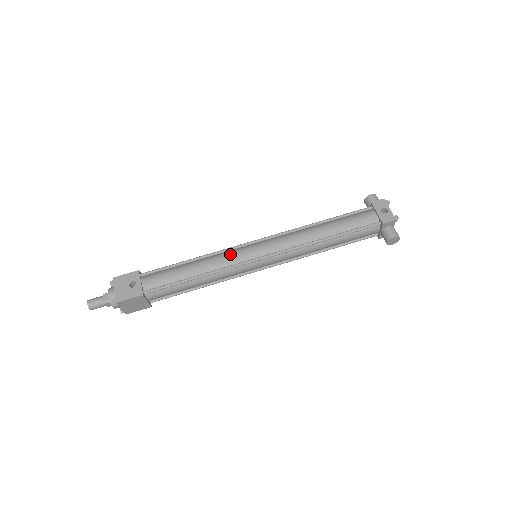
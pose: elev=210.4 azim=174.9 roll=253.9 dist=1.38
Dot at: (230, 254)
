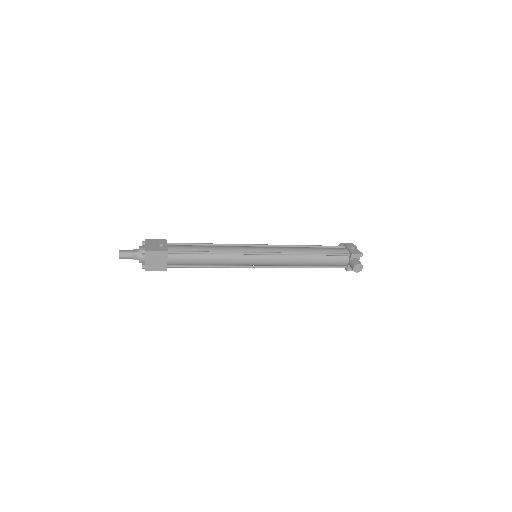
Dot at: (238, 246)
